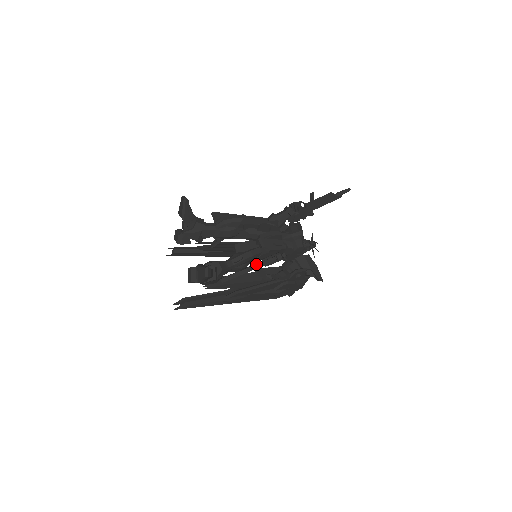
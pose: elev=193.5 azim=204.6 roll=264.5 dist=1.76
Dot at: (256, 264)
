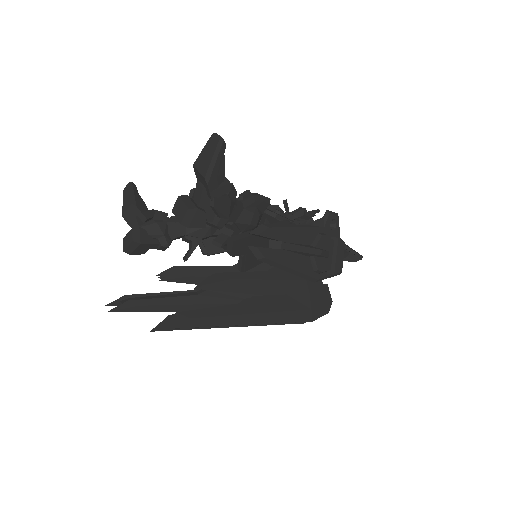
Dot at: occluded
